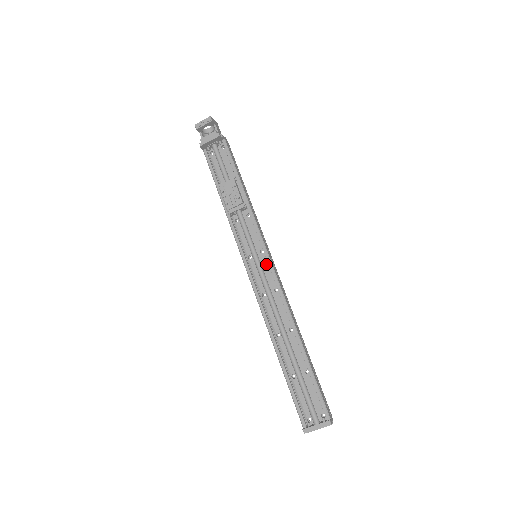
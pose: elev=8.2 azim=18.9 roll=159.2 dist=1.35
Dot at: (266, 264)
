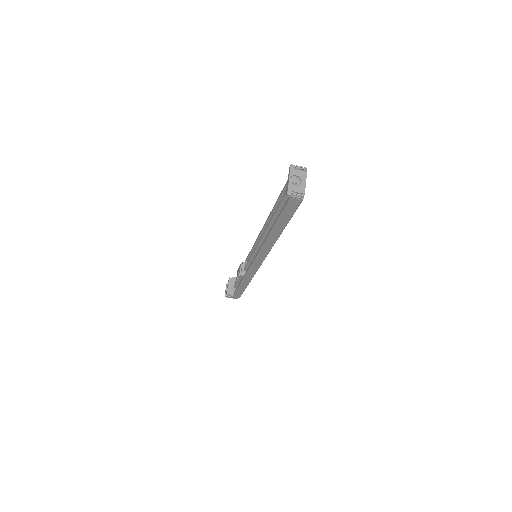
Dot at: occluded
